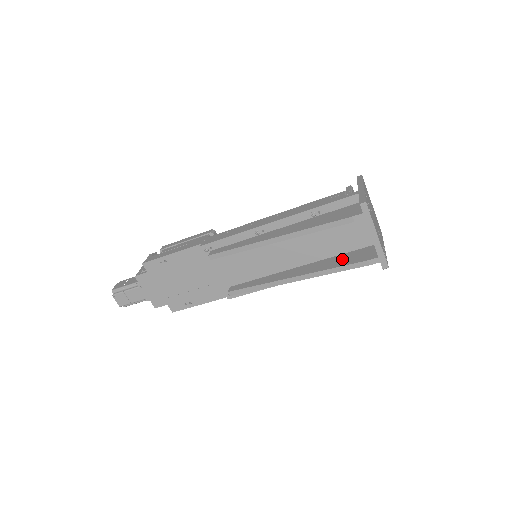
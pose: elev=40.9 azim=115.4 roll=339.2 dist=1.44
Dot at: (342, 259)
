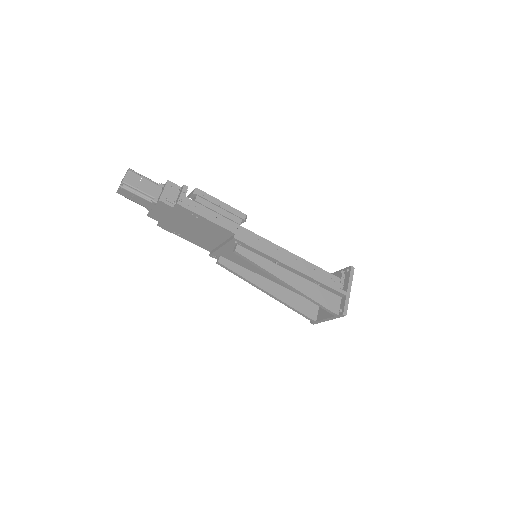
Dot at: (299, 302)
